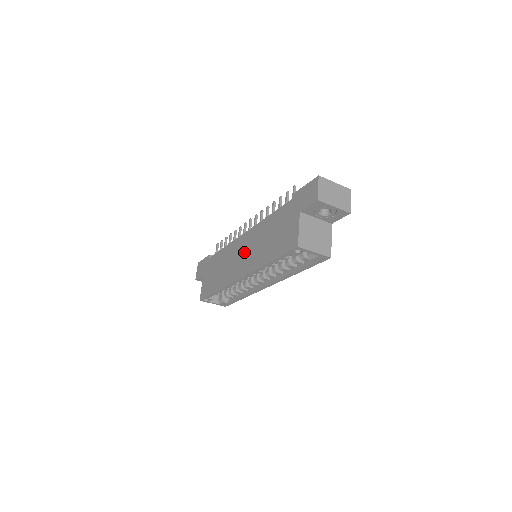
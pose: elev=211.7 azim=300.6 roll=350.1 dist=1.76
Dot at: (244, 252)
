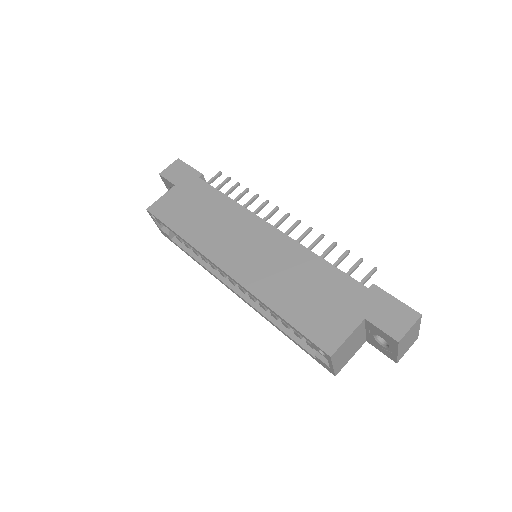
Dot at: (253, 248)
